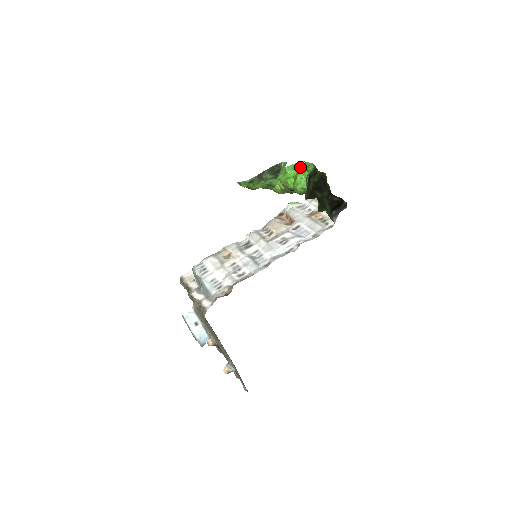
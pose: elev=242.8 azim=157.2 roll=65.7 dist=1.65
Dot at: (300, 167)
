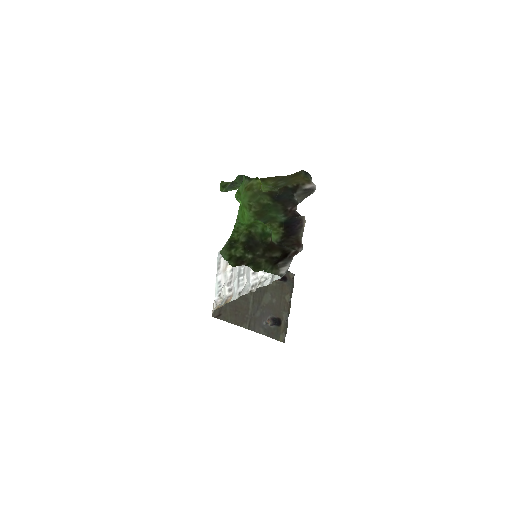
Dot at: occluded
